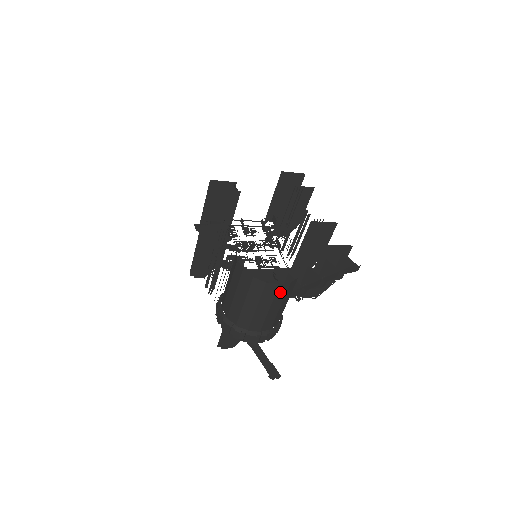
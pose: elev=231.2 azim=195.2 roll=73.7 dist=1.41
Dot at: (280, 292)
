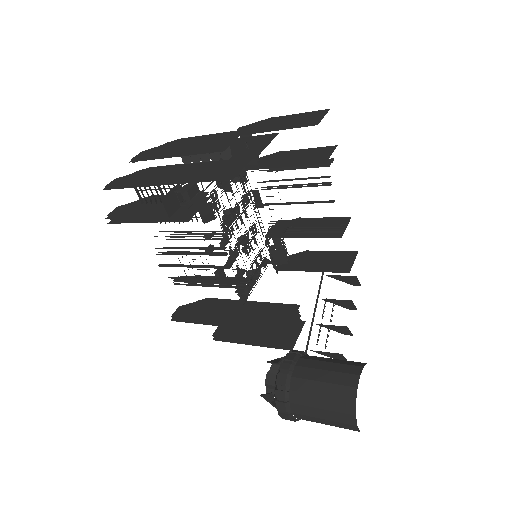
Dot at: occluded
